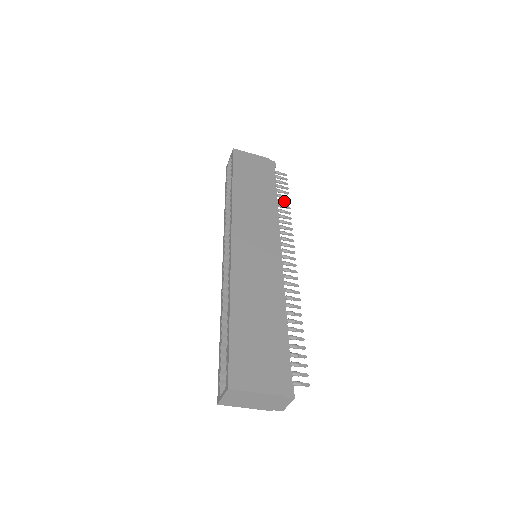
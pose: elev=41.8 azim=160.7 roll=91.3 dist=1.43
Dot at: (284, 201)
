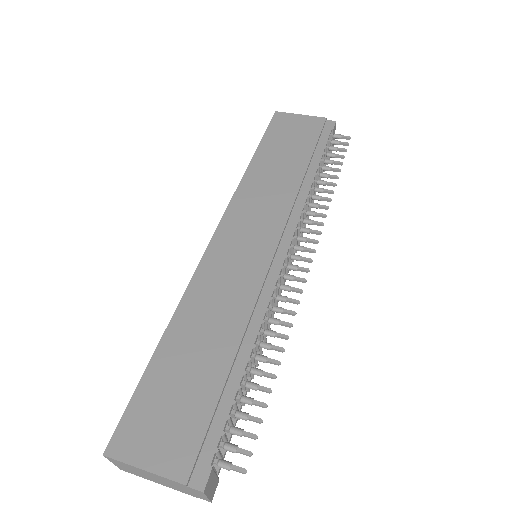
Dot at: (329, 175)
